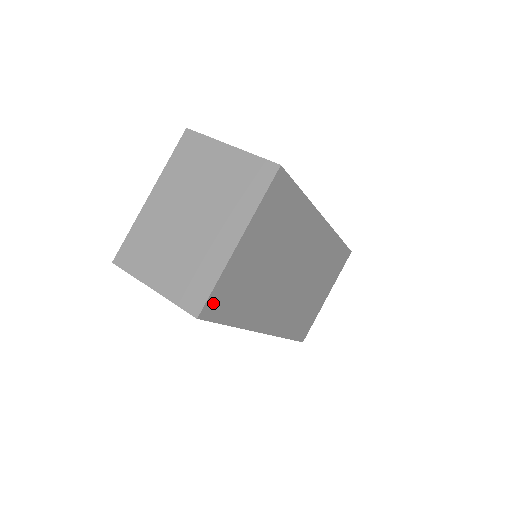
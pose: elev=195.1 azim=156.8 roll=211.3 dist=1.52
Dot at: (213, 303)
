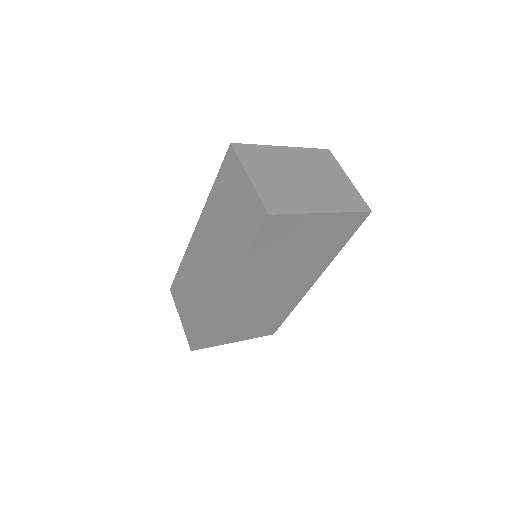
Dot at: (277, 222)
